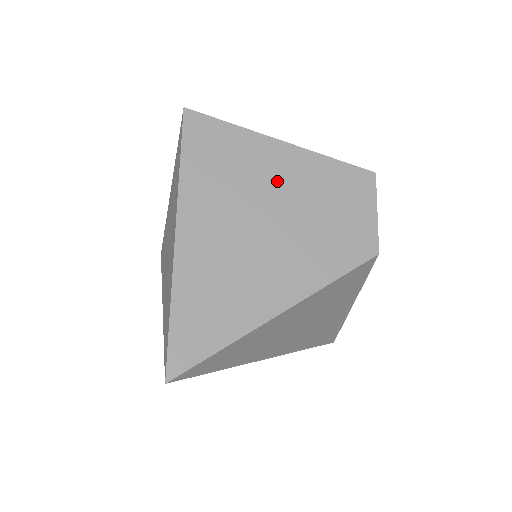
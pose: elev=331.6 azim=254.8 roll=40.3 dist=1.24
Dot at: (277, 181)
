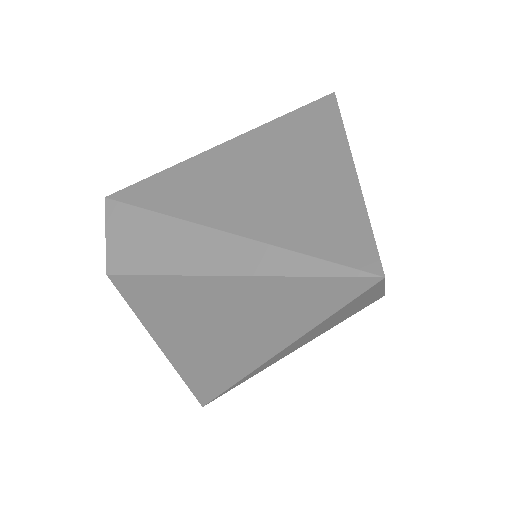
Dot at: occluded
